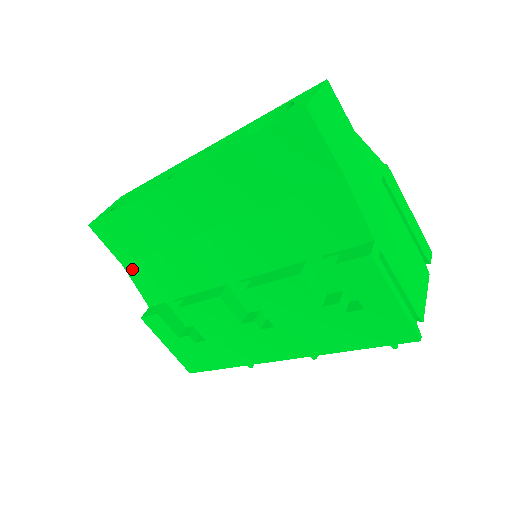
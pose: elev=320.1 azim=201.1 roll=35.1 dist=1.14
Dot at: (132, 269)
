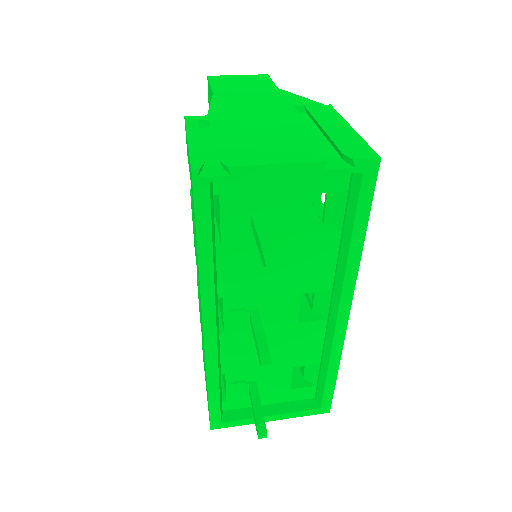
Dot at: occluded
